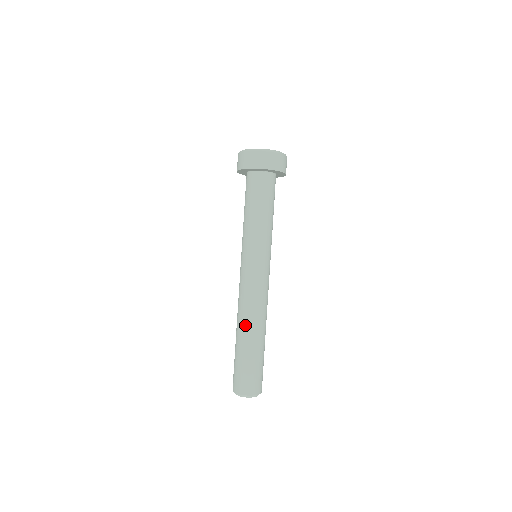
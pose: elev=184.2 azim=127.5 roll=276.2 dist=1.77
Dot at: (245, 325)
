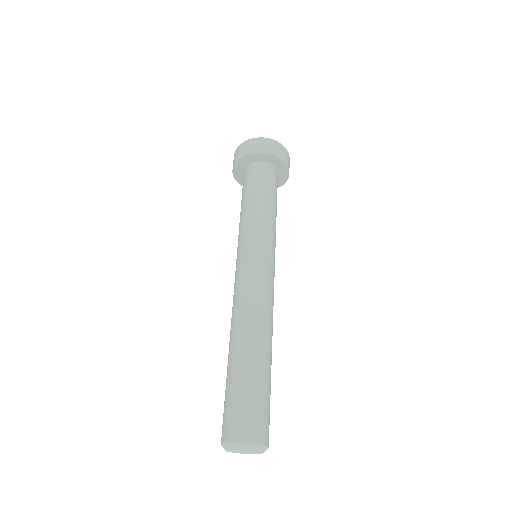
Dot at: (231, 336)
